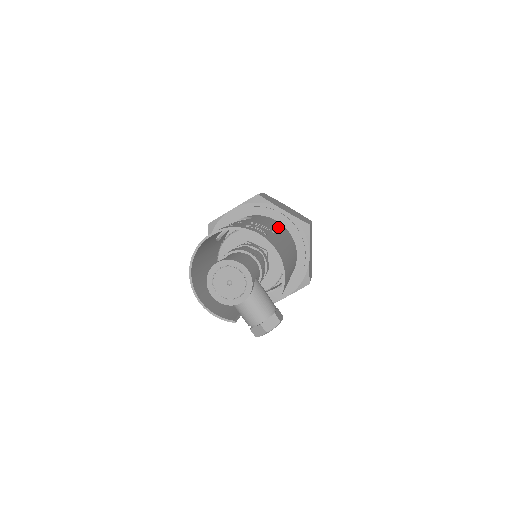
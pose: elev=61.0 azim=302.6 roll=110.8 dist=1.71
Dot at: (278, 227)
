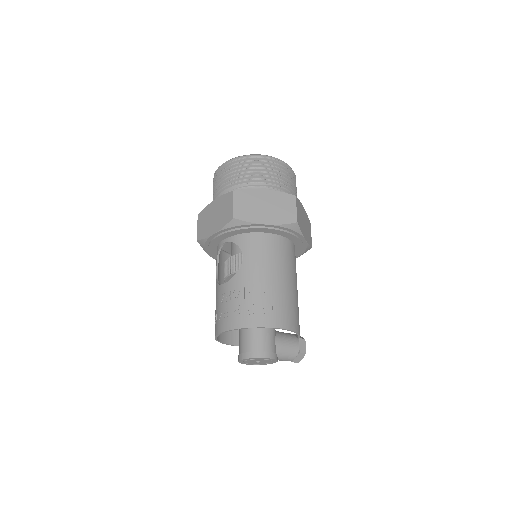
Dot at: (270, 256)
